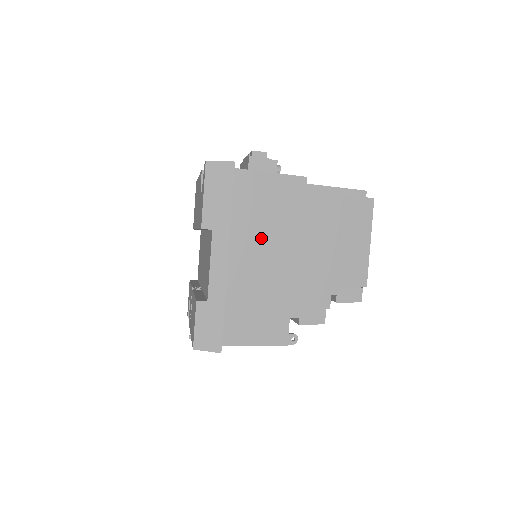
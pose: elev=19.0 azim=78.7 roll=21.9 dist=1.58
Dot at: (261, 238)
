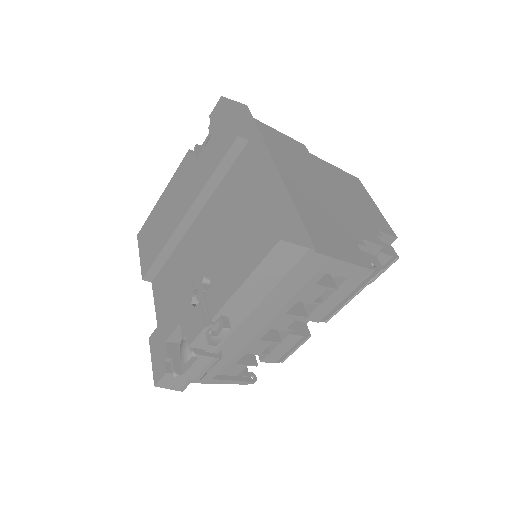
Dot at: (293, 169)
